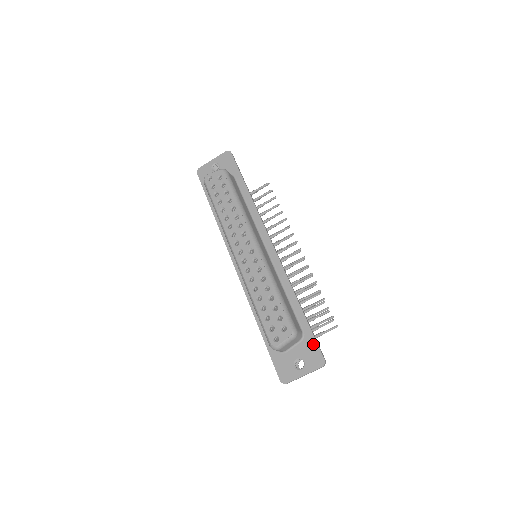
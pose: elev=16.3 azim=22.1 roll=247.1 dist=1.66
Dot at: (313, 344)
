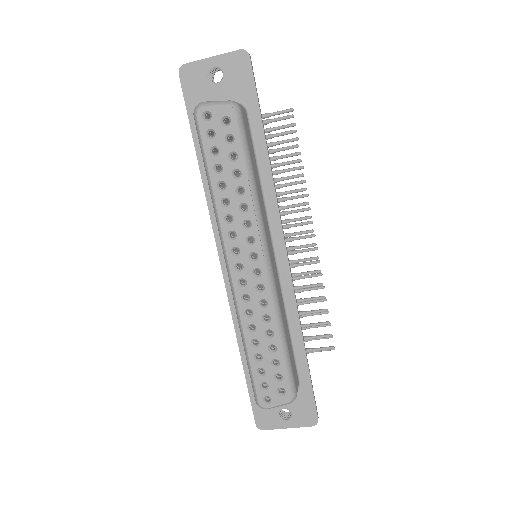
Dot at: (309, 399)
